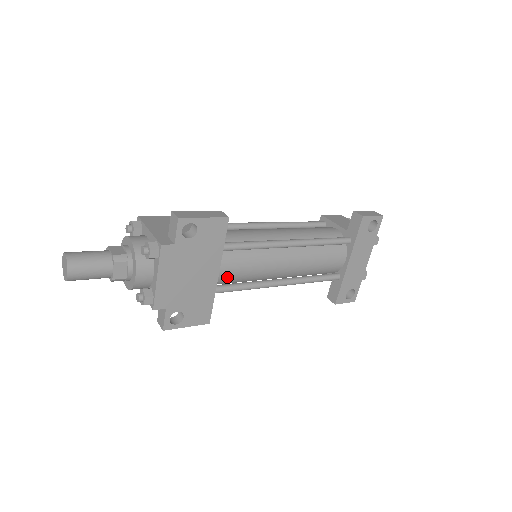
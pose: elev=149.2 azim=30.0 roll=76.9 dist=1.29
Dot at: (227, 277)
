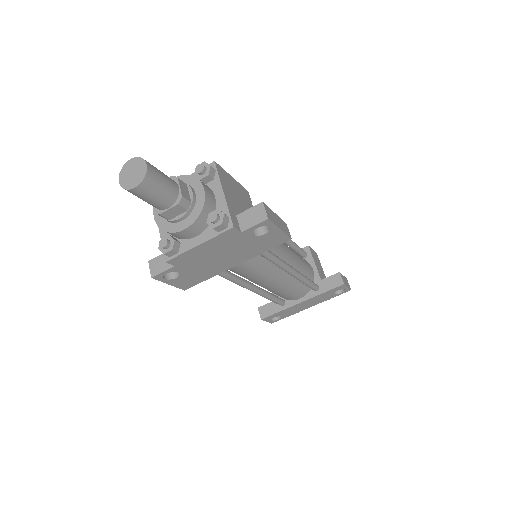
Dot at: (233, 267)
